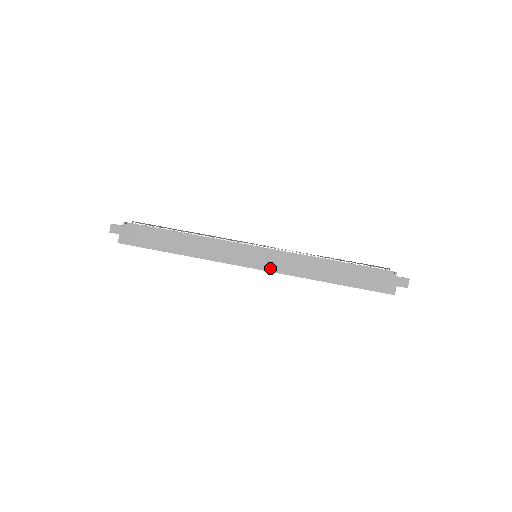
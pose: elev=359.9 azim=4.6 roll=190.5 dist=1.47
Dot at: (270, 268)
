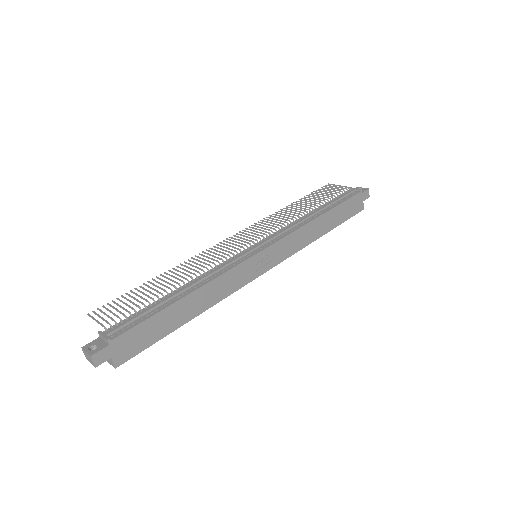
Dot at: (279, 260)
